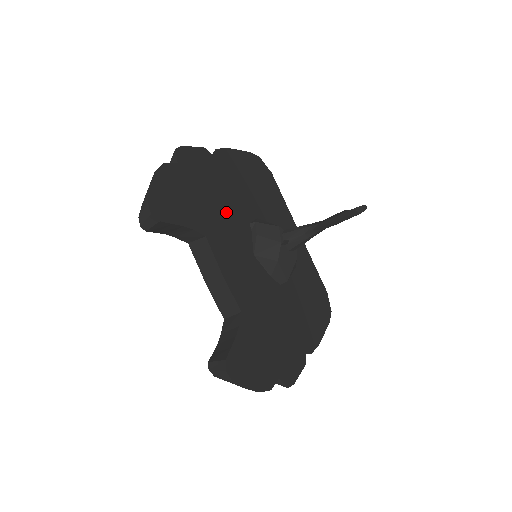
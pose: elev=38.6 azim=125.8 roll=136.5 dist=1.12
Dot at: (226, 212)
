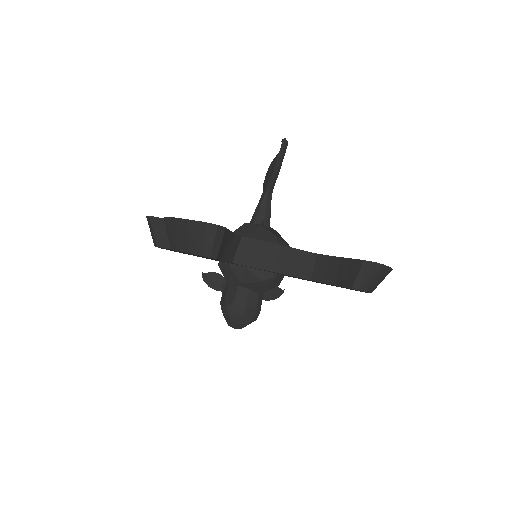
Dot at: occluded
